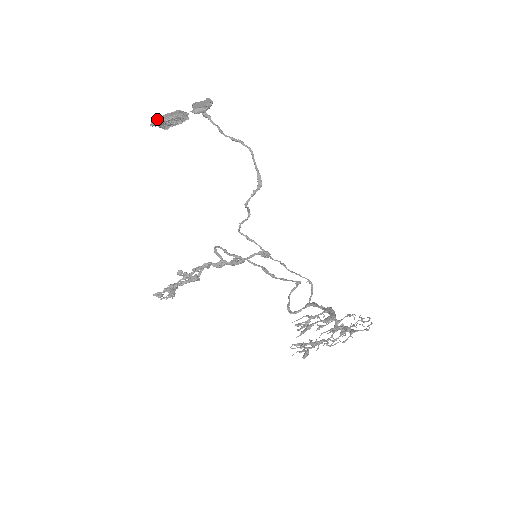
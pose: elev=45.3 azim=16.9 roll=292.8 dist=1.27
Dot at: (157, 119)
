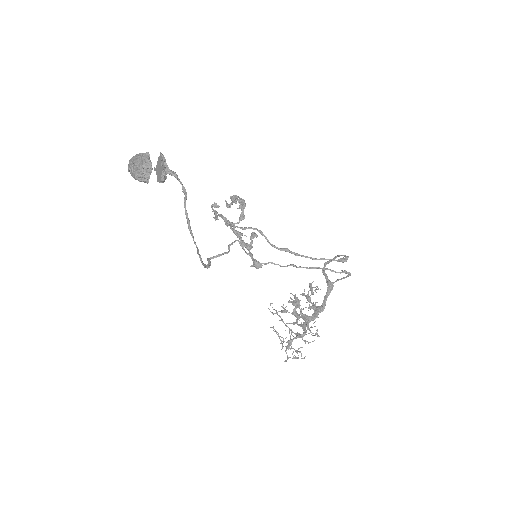
Dot at: (131, 161)
